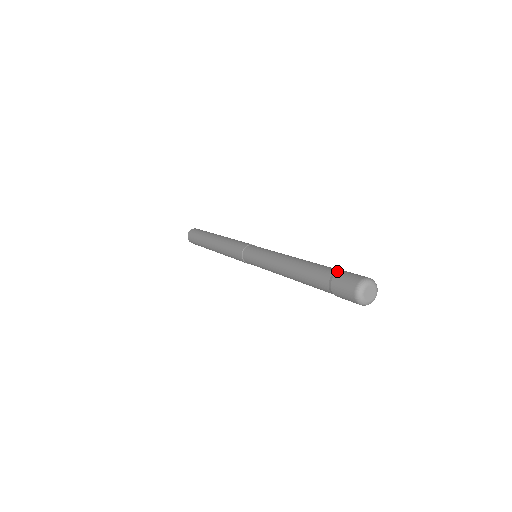
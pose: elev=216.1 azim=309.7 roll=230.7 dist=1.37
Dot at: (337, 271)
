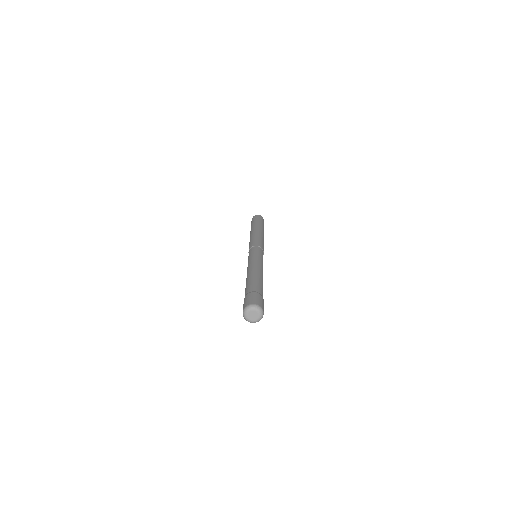
Dot at: (260, 294)
